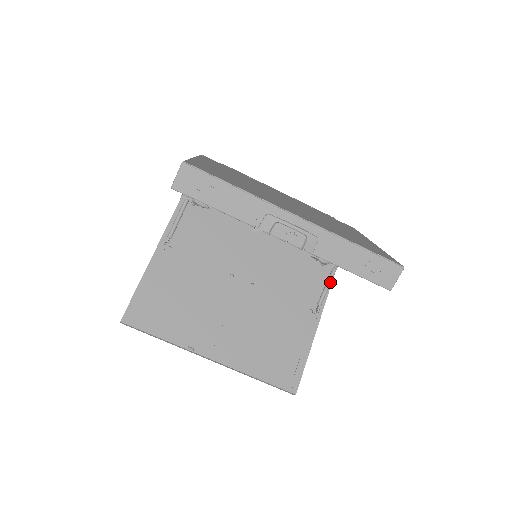
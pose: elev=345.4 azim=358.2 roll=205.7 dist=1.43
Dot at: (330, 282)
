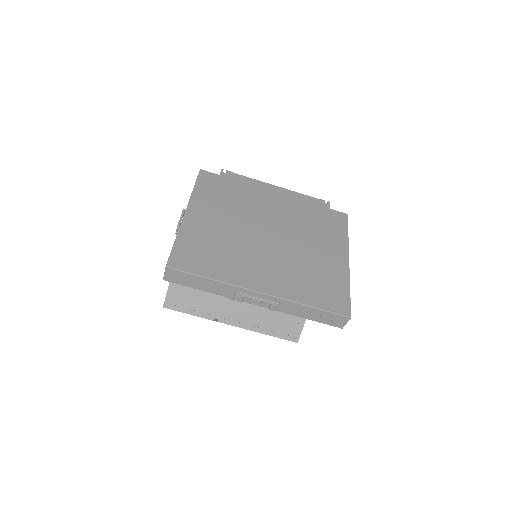
Dot at: occluded
